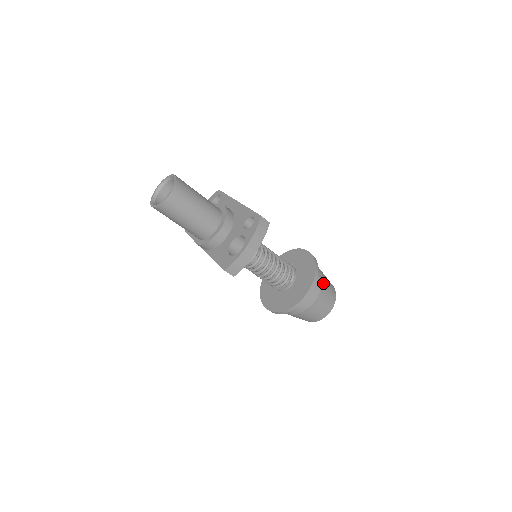
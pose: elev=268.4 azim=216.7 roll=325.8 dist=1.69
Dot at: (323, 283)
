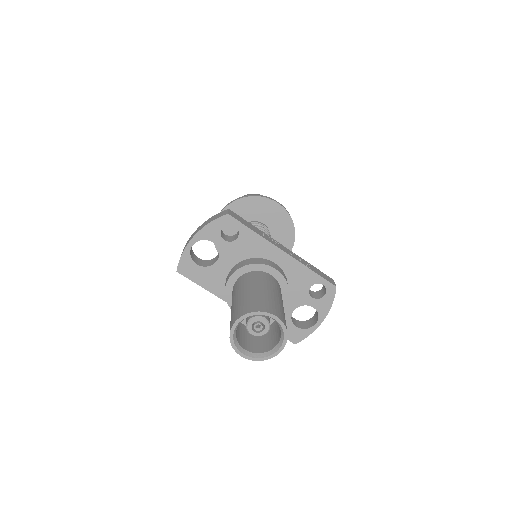
Dot at: occluded
